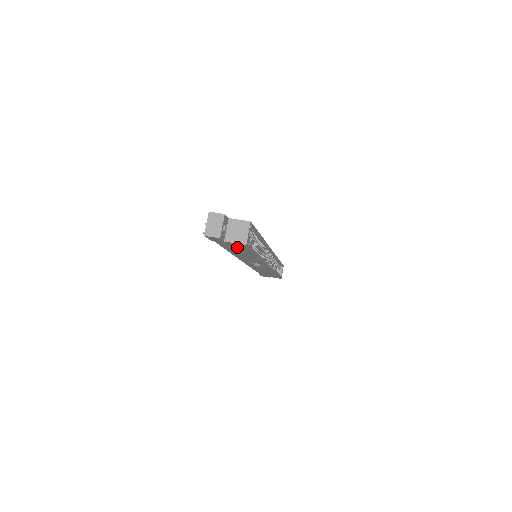
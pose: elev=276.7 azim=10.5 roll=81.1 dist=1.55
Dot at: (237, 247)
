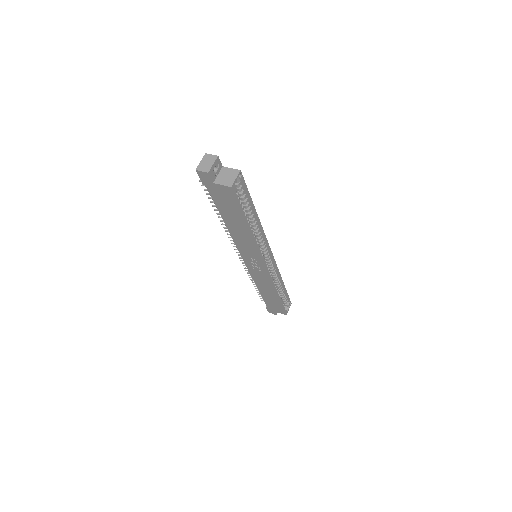
Dot at: (226, 200)
